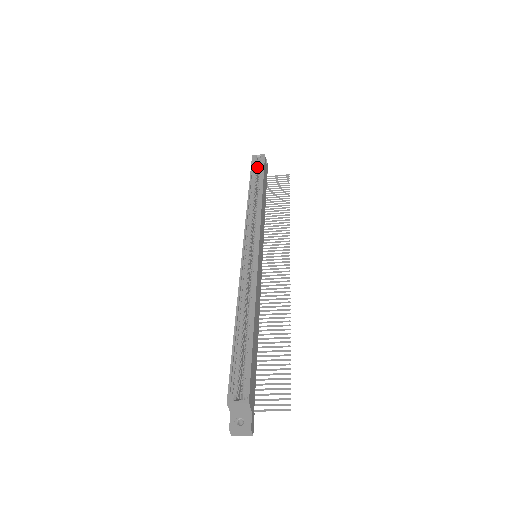
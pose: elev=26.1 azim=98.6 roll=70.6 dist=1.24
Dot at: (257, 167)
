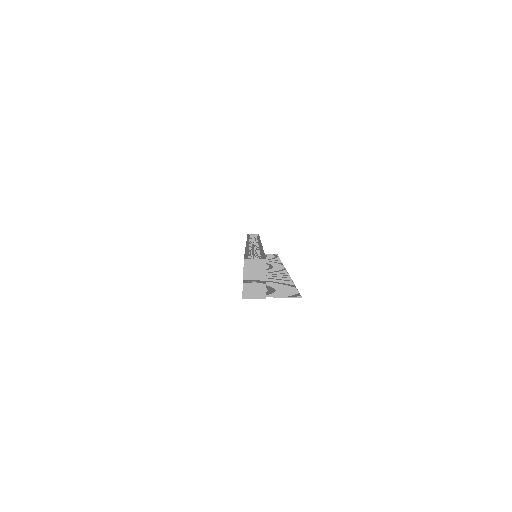
Dot at: occluded
